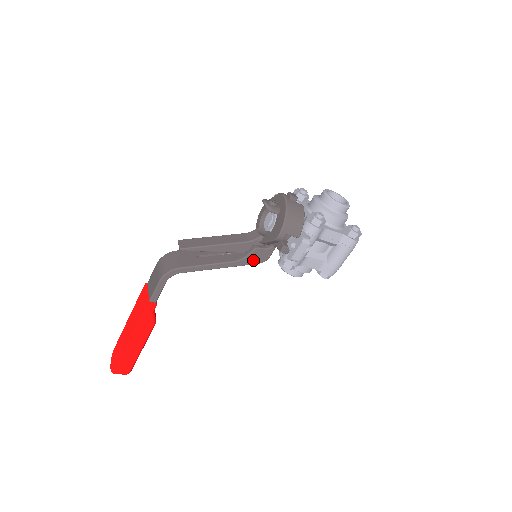
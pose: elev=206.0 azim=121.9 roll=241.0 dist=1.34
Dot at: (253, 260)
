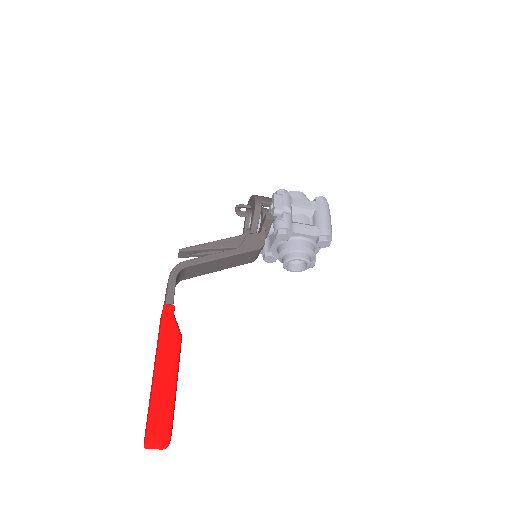
Dot at: (251, 246)
